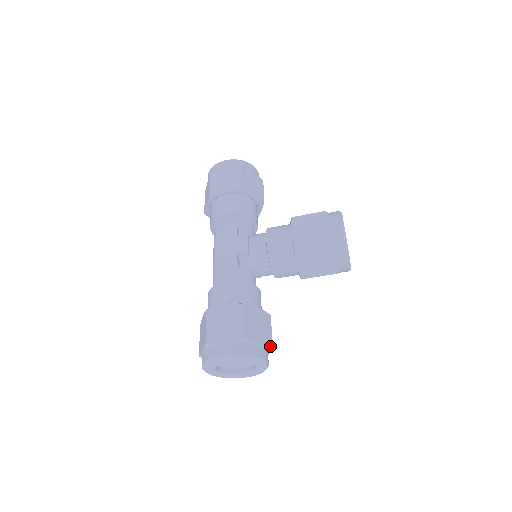
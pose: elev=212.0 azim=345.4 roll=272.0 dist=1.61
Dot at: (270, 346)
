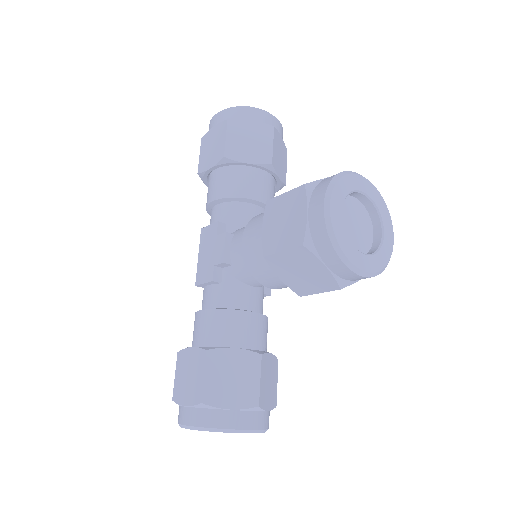
Dot at: (253, 406)
